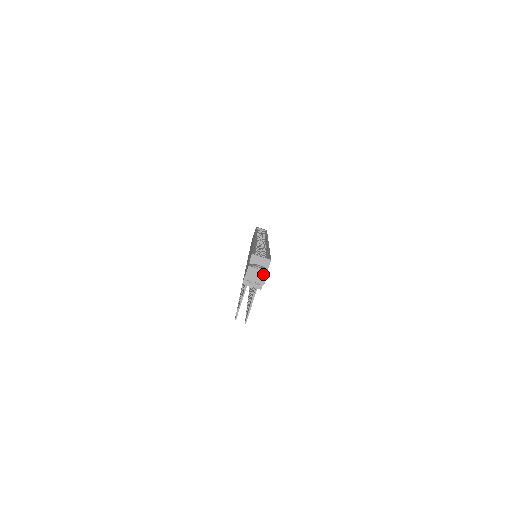
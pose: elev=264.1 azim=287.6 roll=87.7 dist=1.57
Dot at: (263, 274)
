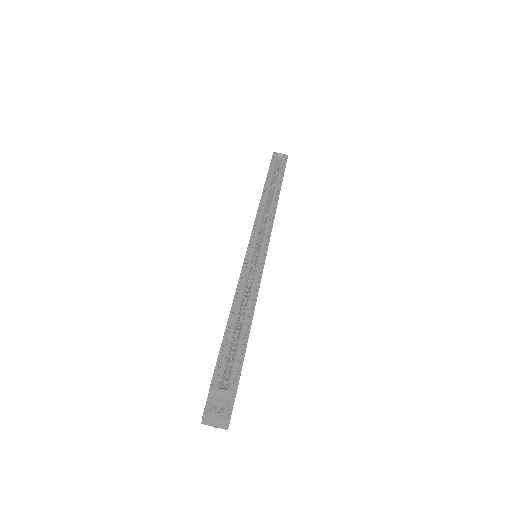
Dot at: (224, 422)
